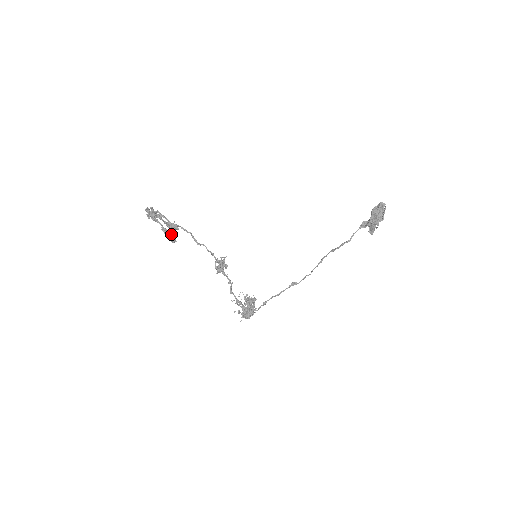
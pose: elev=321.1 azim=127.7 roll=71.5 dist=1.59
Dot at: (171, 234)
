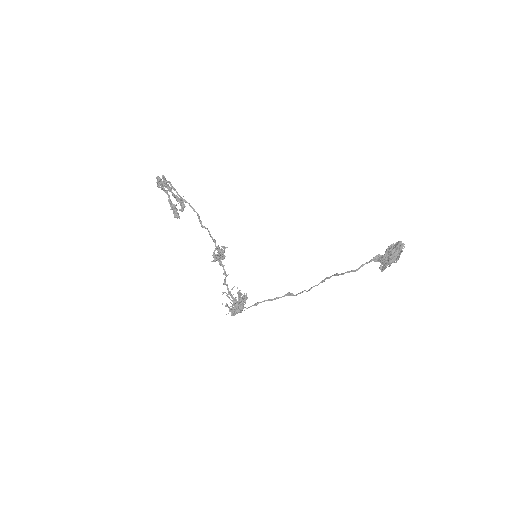
Dot at: (176, 209)
